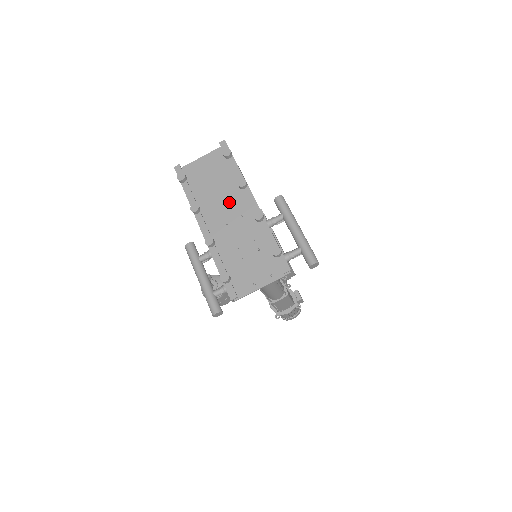
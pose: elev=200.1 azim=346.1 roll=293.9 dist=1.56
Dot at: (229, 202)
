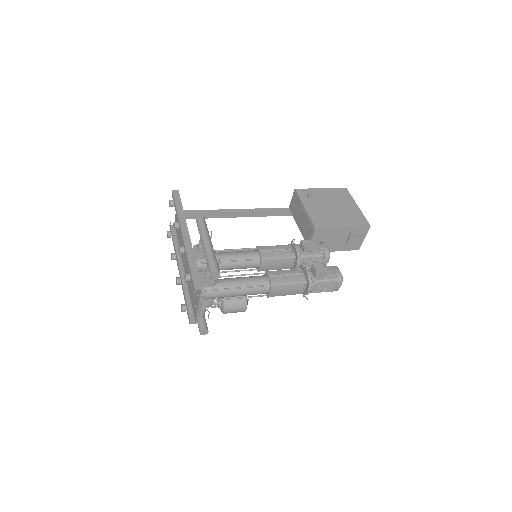
Dot at: occluded
